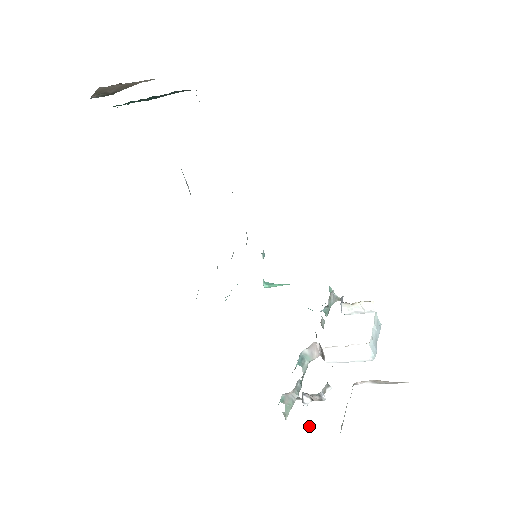
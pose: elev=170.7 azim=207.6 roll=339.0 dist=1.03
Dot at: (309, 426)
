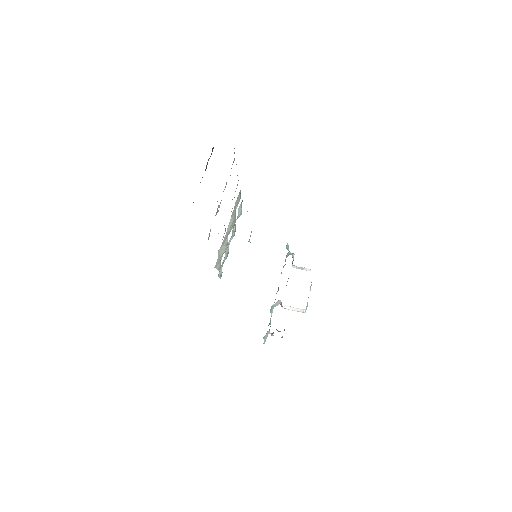
Dot at: occluded
